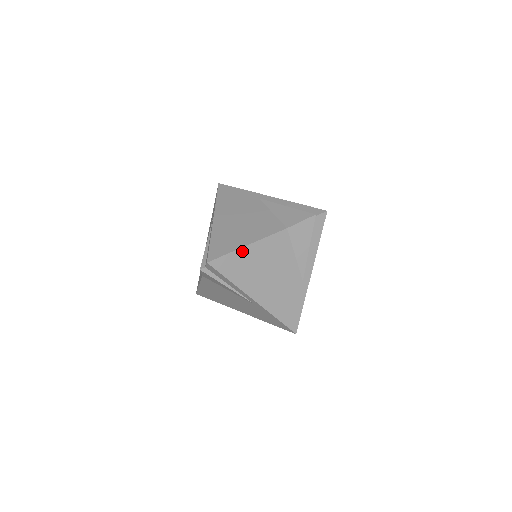
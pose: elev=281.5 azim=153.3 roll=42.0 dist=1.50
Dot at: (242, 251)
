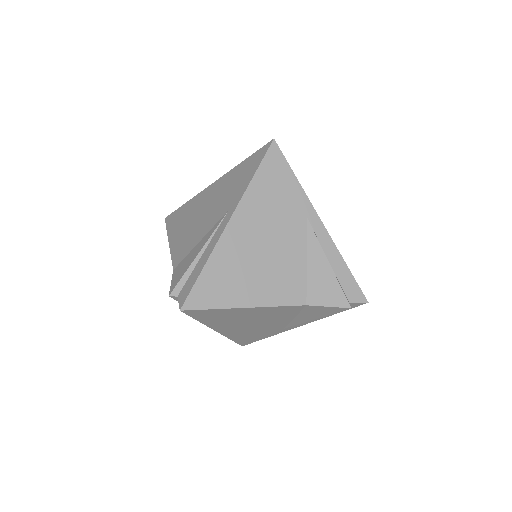
Dot at: (234, 309)
